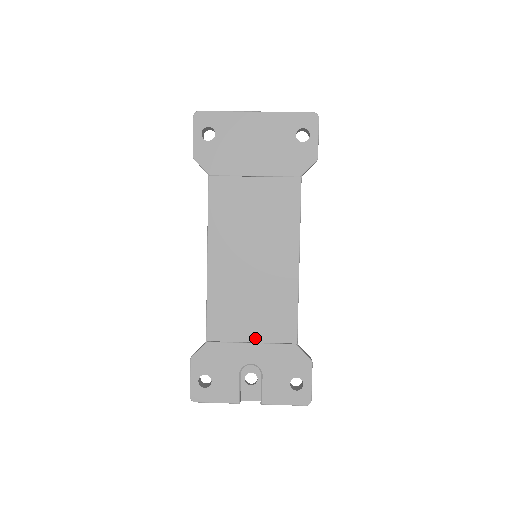
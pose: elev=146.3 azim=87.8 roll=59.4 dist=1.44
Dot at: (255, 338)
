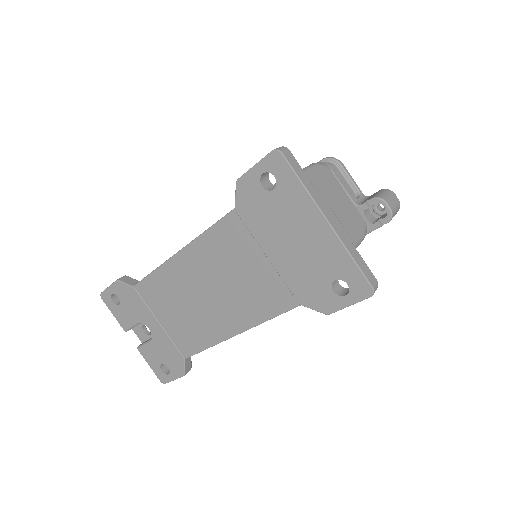
Dot at: (165, 324)
